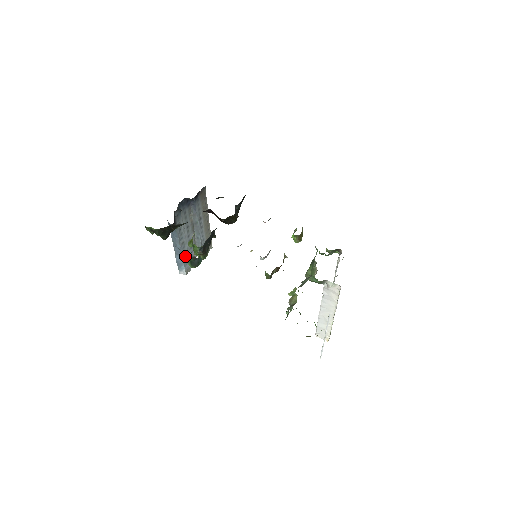
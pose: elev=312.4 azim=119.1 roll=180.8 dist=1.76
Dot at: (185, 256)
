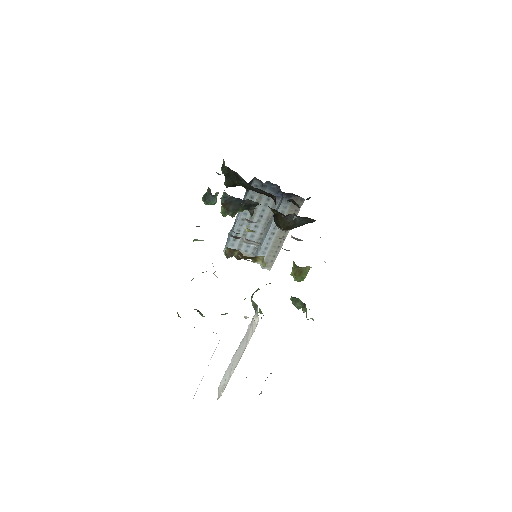
Dot at: (237, 236)
